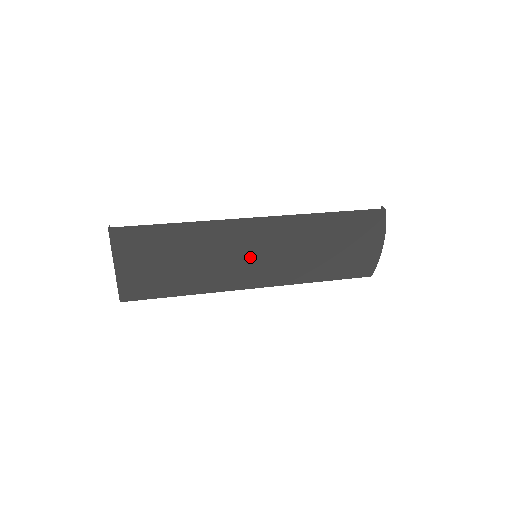
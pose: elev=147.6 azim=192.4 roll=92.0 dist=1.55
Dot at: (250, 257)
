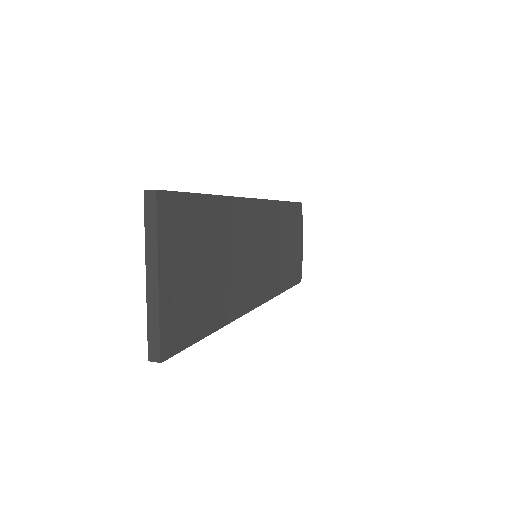
Dot at: (254, 257)
